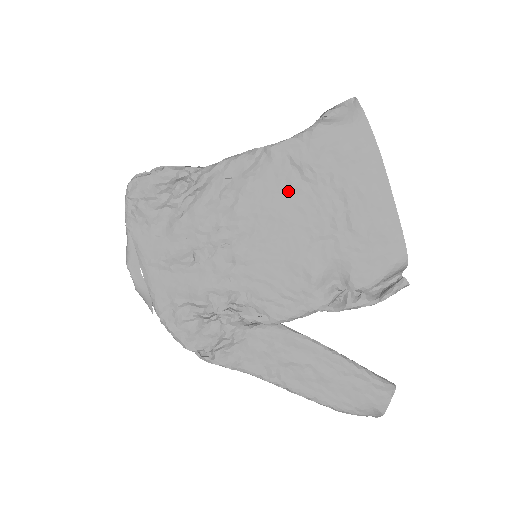
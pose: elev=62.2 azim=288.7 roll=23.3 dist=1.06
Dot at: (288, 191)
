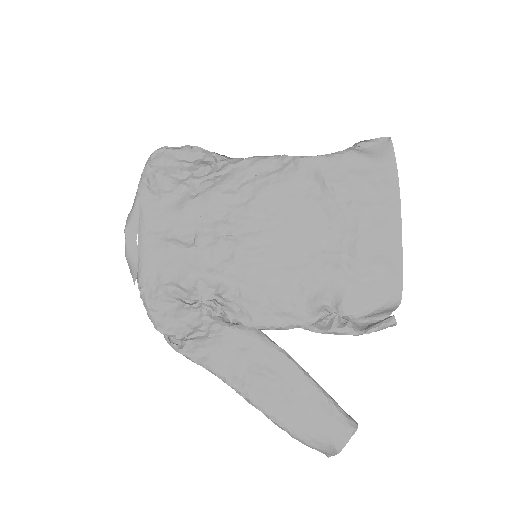
Dot at: (305, 203)
